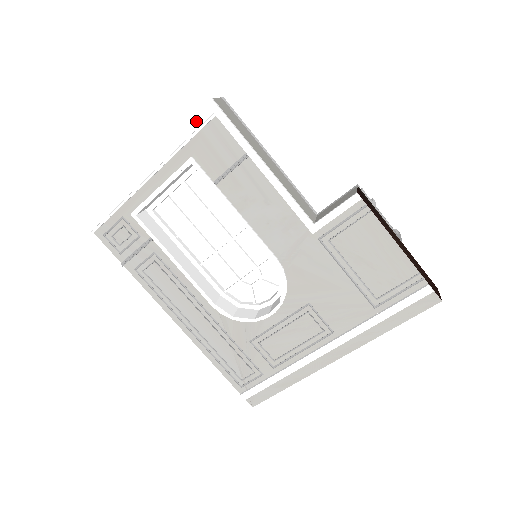
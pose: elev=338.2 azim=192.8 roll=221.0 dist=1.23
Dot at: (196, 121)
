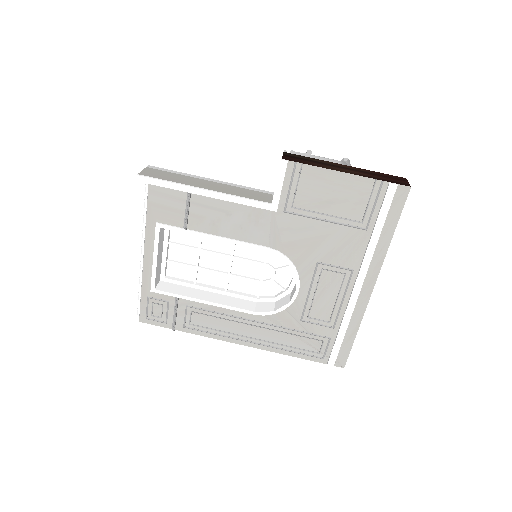
Dot at: (139, 197)
